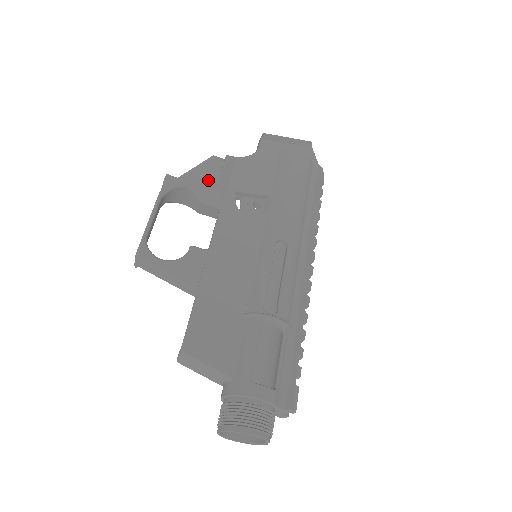
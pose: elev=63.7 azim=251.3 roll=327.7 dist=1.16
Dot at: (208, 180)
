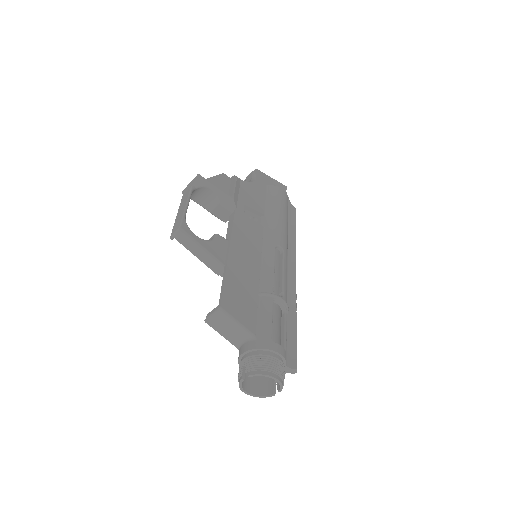
Dot at: (222, 190)
